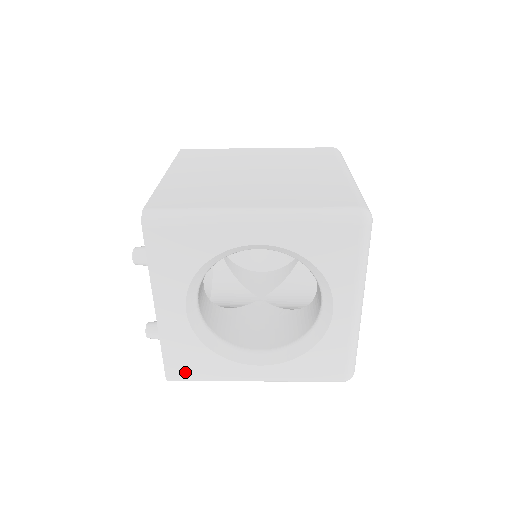
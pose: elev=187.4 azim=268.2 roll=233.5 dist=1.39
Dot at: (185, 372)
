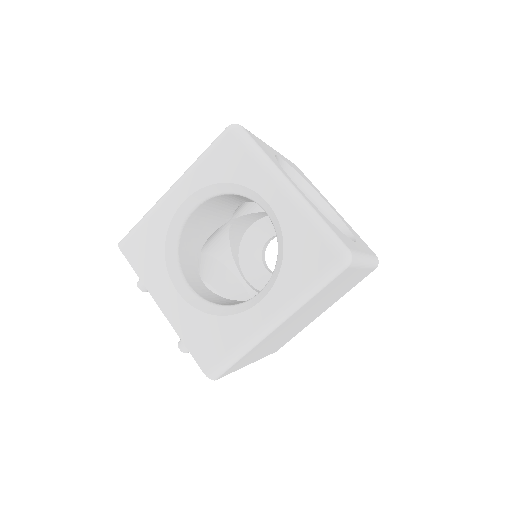
Dot at: (213, 355)
